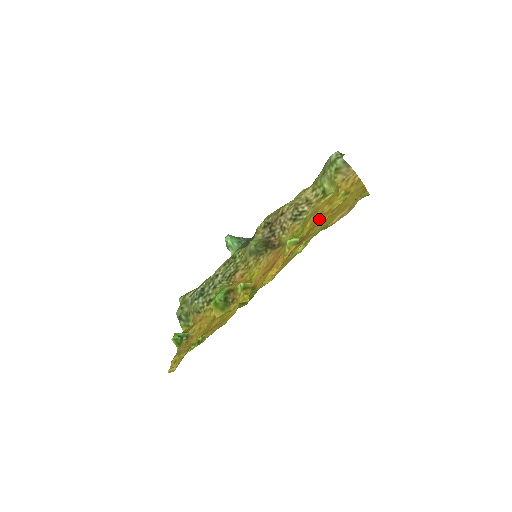
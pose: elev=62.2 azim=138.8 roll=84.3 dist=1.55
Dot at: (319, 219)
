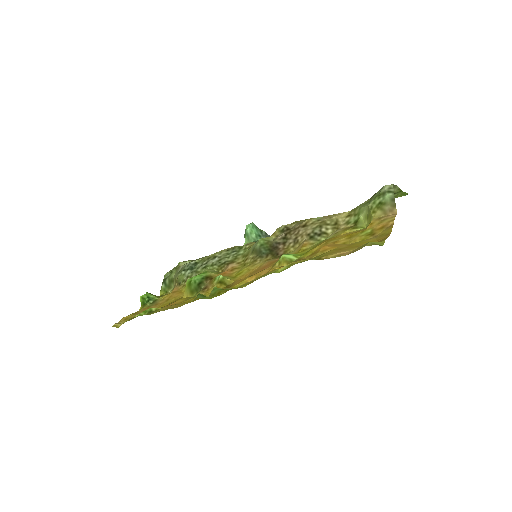
Dot at: (324, 247)
